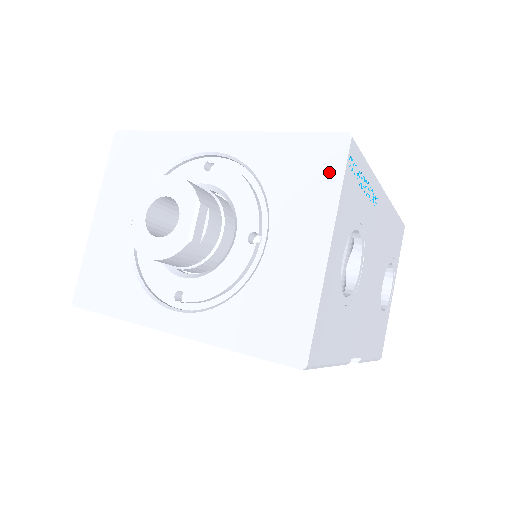
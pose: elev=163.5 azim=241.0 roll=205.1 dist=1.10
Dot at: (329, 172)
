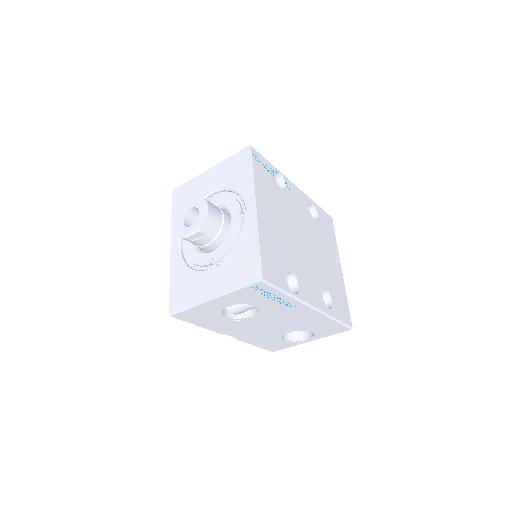
Dot at: (243, 280)
